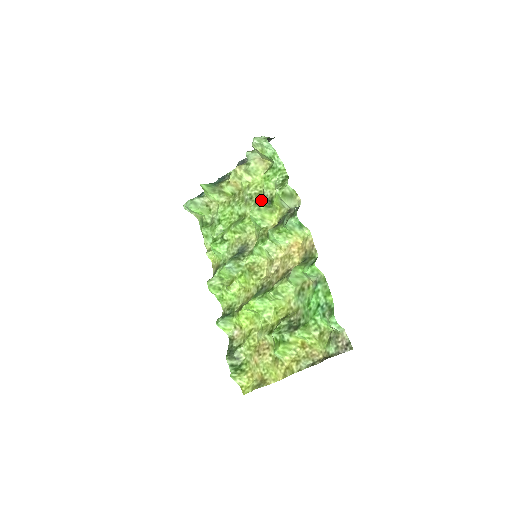
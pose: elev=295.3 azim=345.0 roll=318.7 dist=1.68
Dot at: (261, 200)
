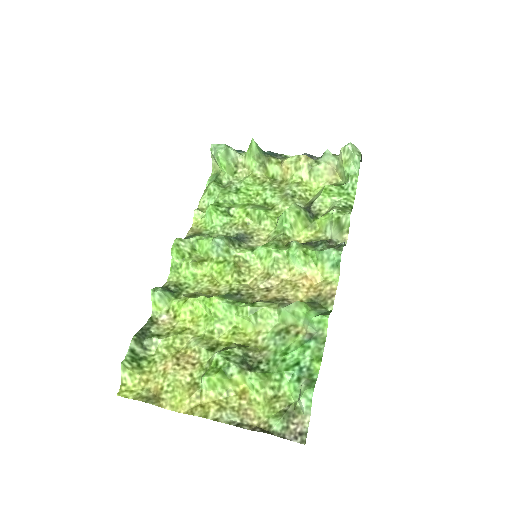
Dot at: (302, 207)
